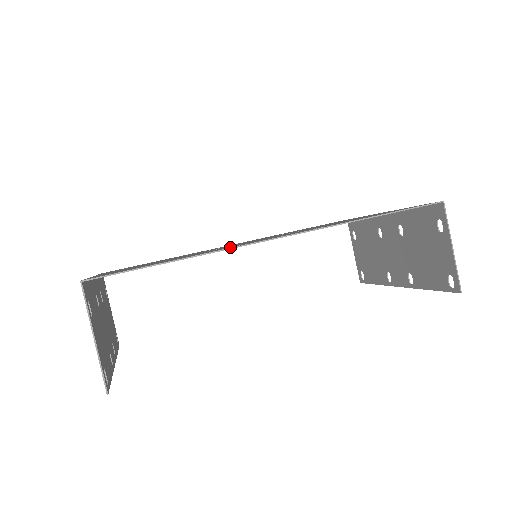
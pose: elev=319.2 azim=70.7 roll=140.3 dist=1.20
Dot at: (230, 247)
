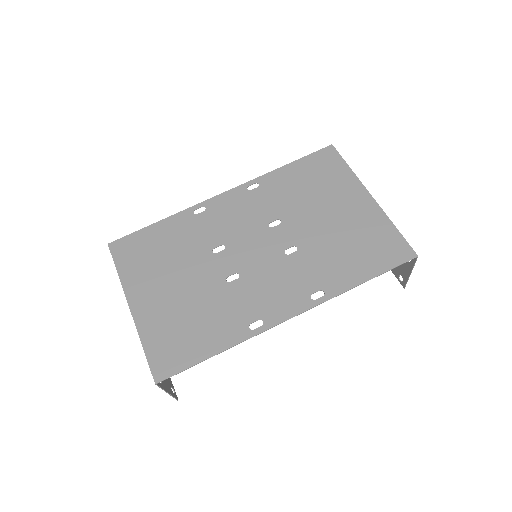
Dot at: (251, 323)
